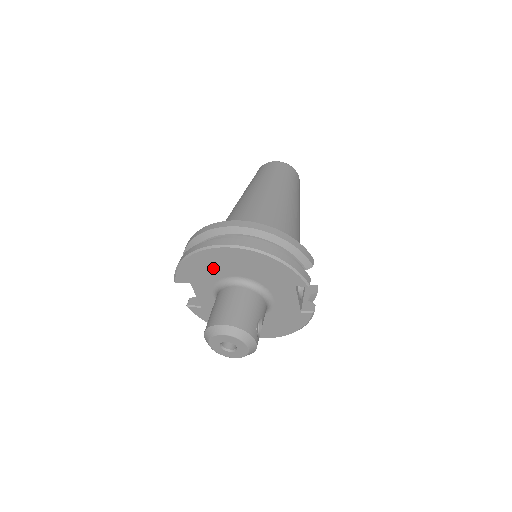
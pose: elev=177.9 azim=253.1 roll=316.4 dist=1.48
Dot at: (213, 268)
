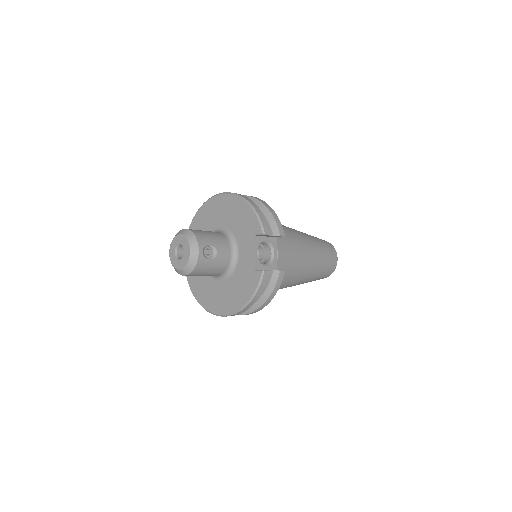
Dot at: (210, 219)
